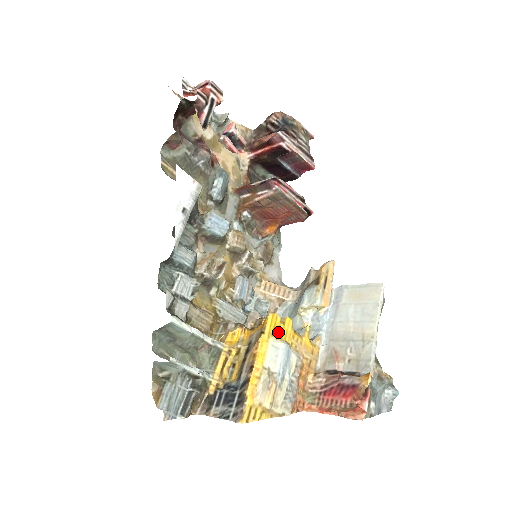
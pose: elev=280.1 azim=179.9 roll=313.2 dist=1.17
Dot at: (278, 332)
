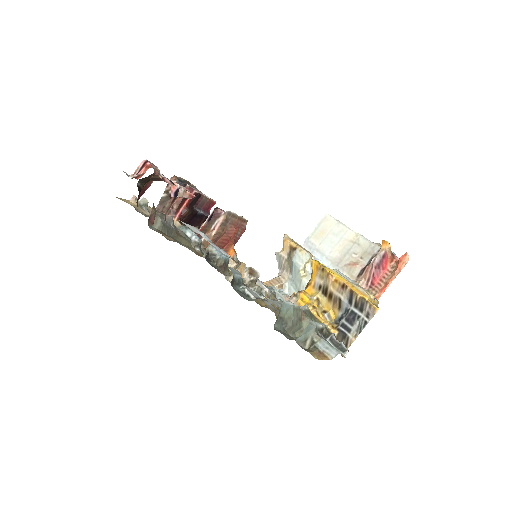
Dot at: occluded
